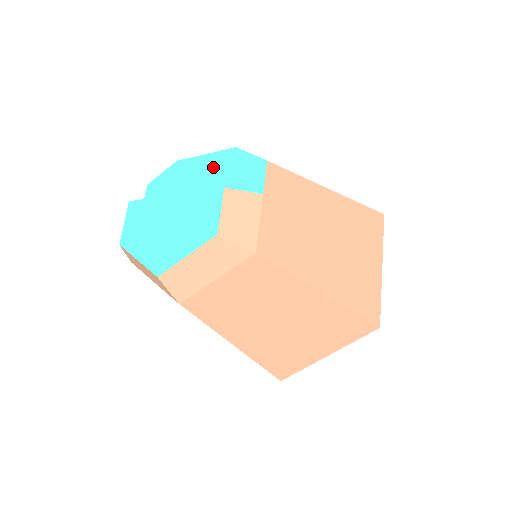
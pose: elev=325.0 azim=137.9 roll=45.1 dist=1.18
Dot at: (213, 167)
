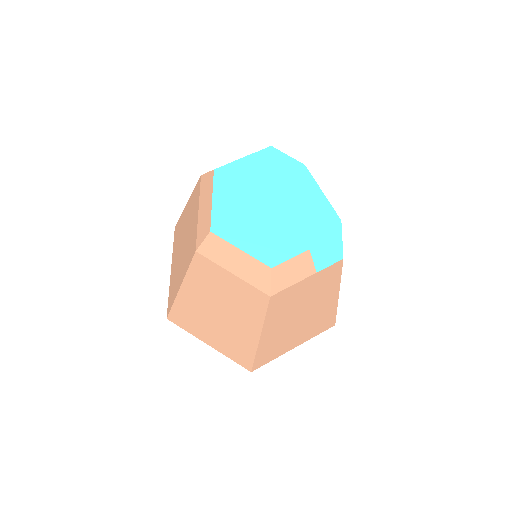
Dot at: (316, 208)
